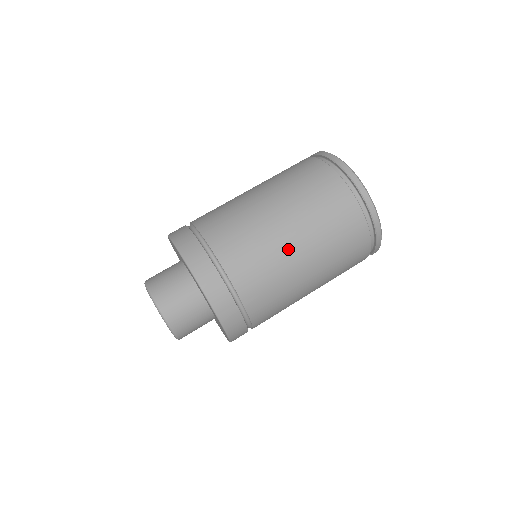
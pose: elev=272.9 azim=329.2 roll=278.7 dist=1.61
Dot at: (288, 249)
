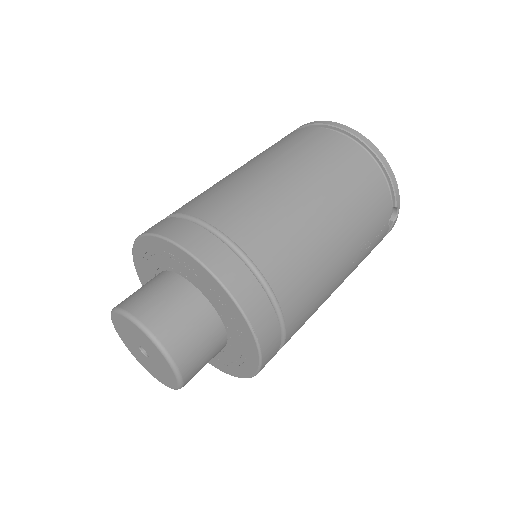
Dot at: (279, 184)
